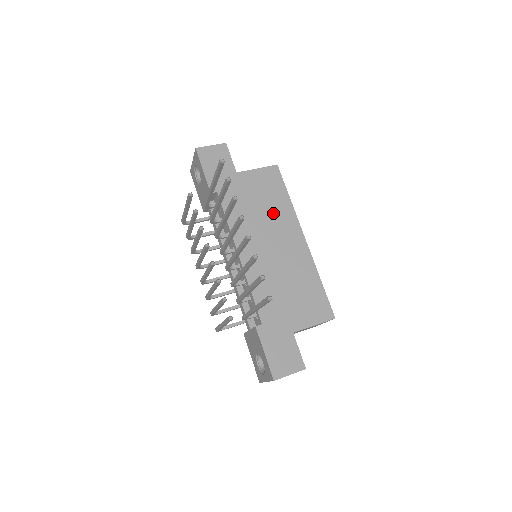
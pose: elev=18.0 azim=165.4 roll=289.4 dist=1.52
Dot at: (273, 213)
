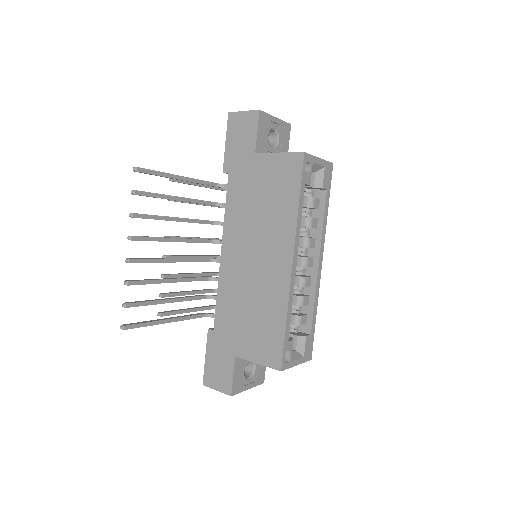
Dot at: (271, 217)
